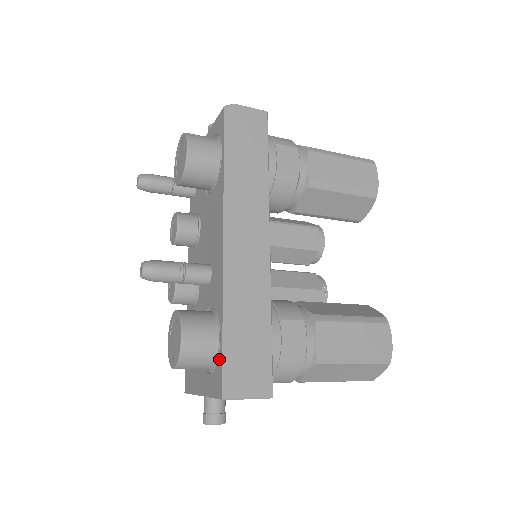
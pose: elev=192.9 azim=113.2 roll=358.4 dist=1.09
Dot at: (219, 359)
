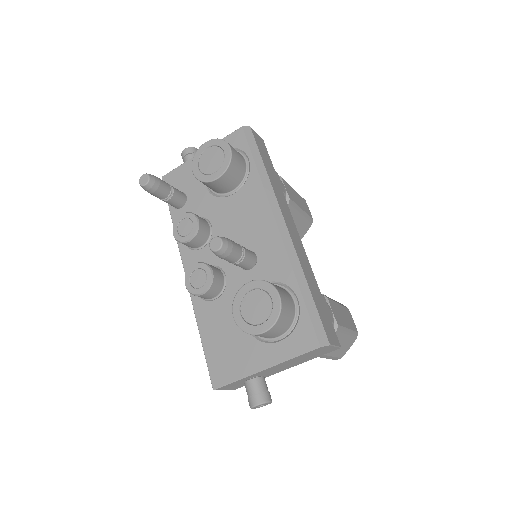
Dot at: (302, 317)
